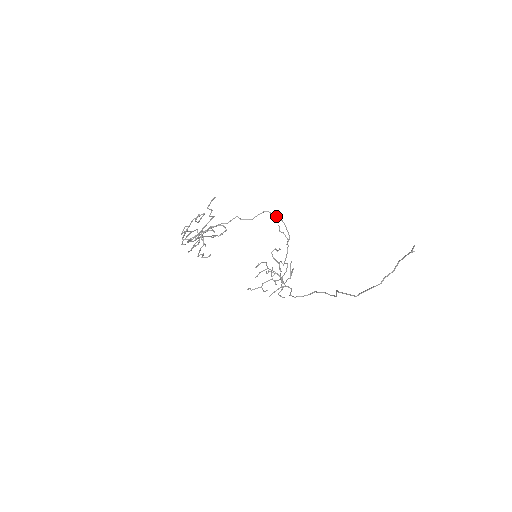
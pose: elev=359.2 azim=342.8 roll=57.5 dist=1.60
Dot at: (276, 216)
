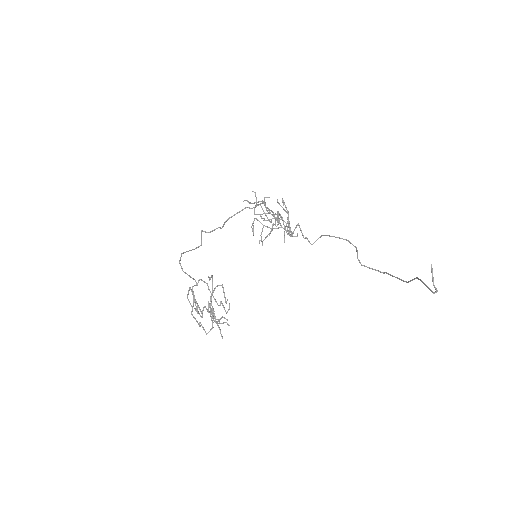
Dot at: (239, 212)
